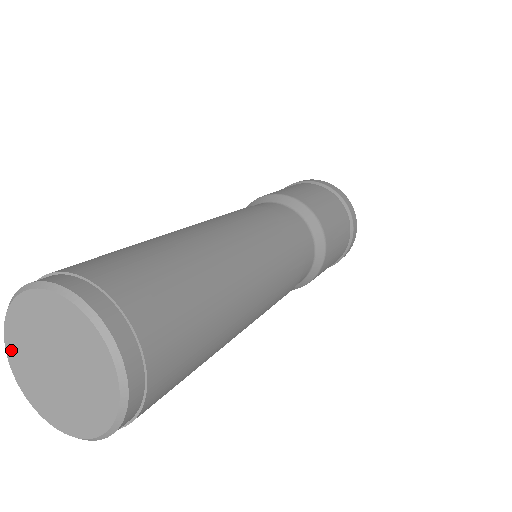
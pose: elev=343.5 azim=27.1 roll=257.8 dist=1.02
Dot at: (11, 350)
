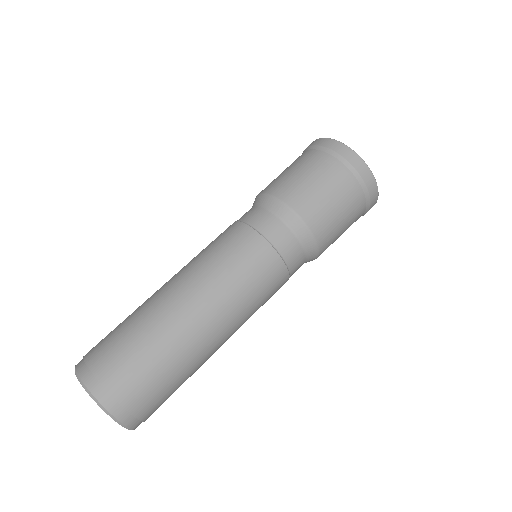
Dot at: occluded
